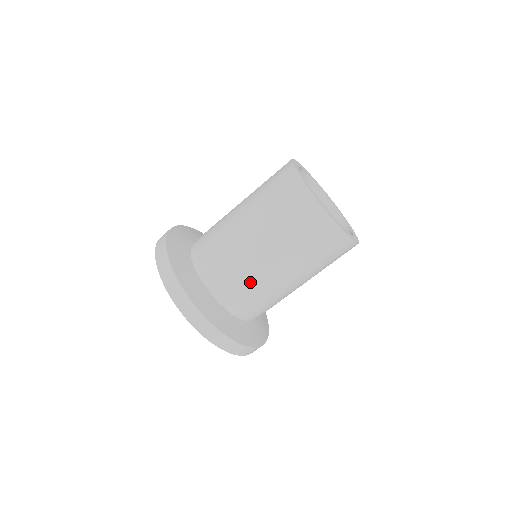
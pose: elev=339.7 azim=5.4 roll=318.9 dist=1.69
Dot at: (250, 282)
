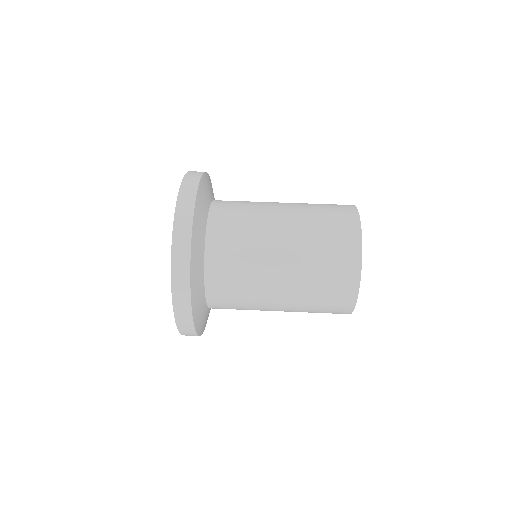
Dot at: occluded
